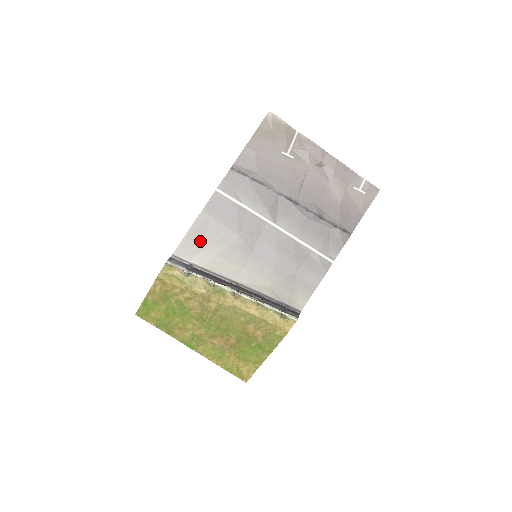
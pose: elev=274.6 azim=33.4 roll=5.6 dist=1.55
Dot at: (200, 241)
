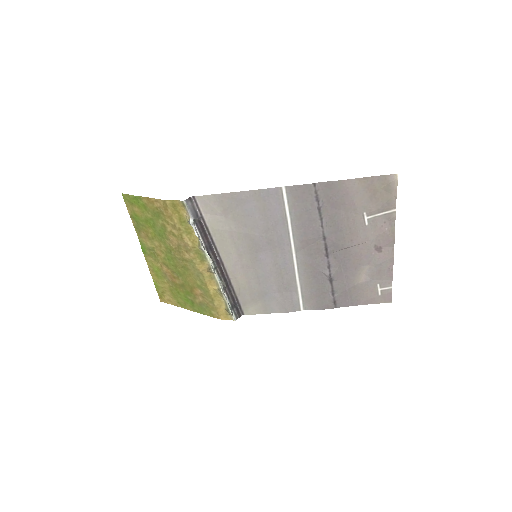
Dot at: (227, 208)
